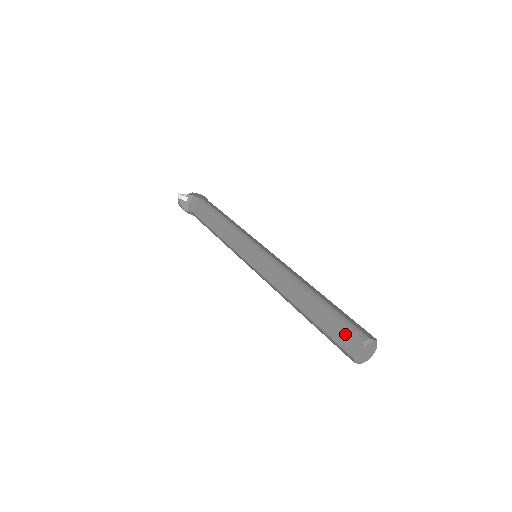
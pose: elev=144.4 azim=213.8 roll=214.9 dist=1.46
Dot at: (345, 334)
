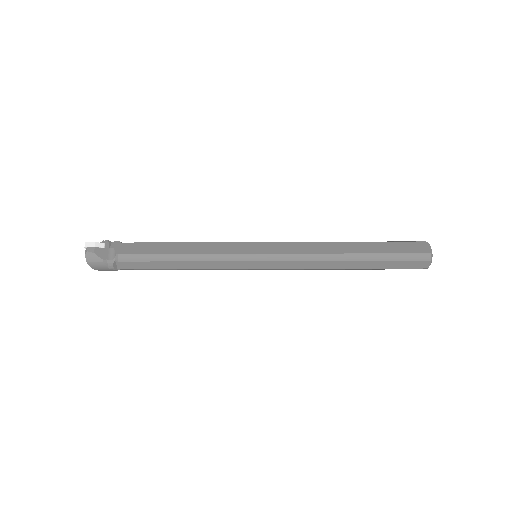
Dot at: (409, 245)
